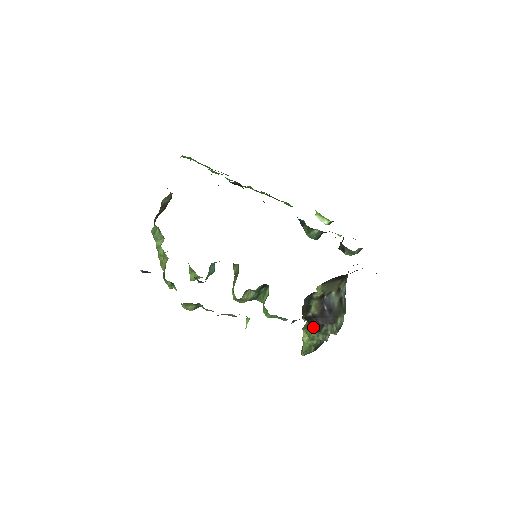
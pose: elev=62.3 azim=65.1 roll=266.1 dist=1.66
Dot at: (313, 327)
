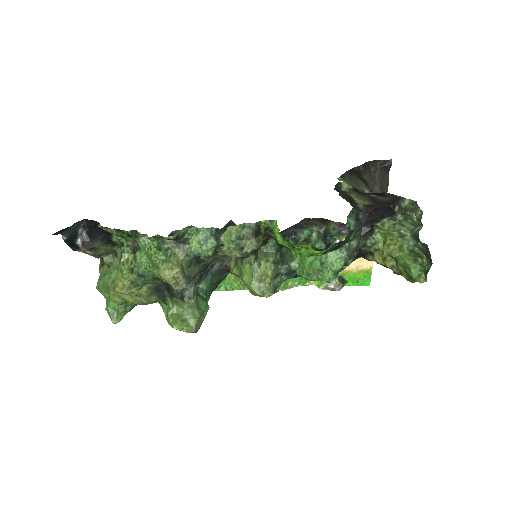
Dot at: (382, 218)
